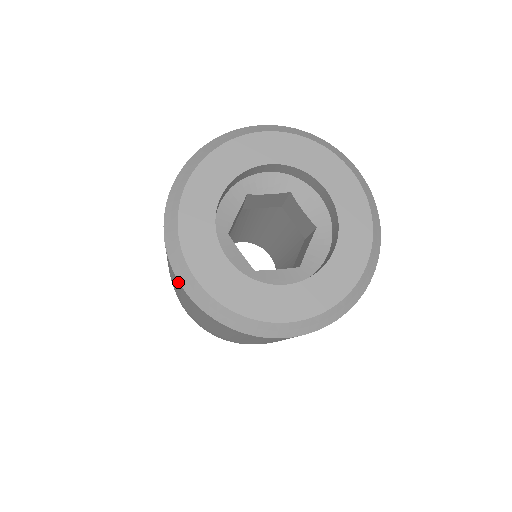
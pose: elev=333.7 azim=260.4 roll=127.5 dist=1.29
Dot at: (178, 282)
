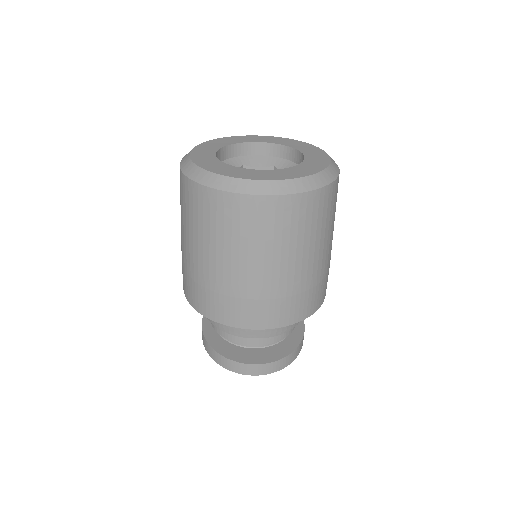
Dot at: (184, 179)
